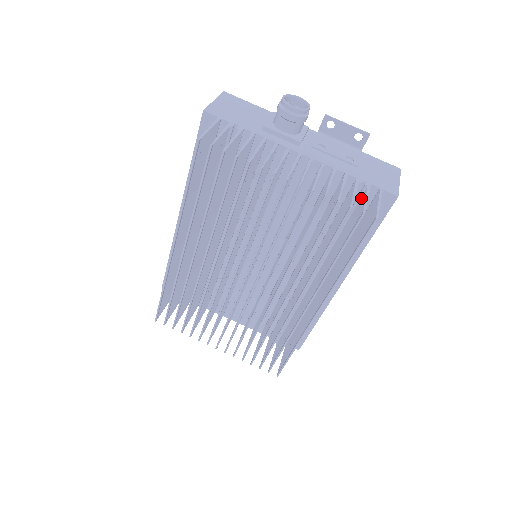
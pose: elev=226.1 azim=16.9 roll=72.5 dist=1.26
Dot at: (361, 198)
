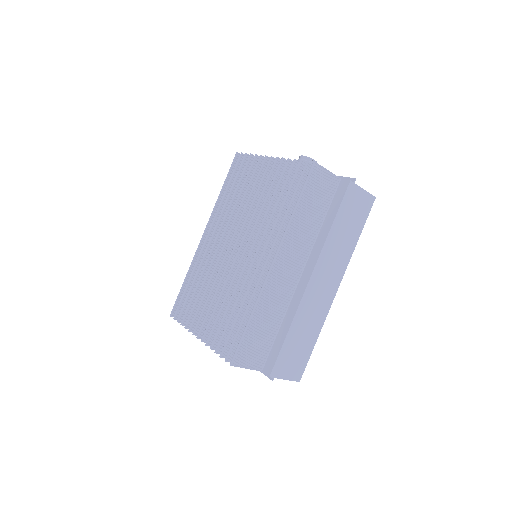
Dot at: occluded
